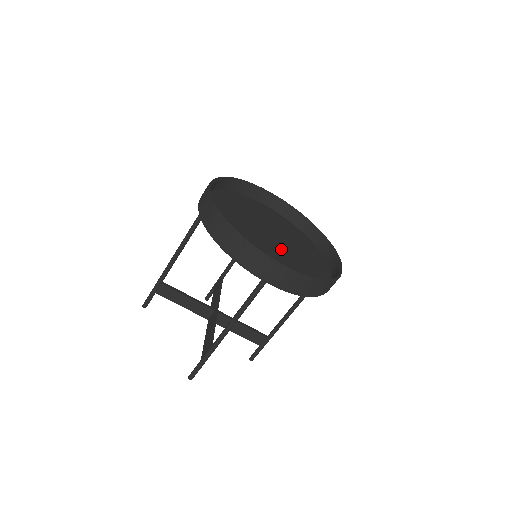
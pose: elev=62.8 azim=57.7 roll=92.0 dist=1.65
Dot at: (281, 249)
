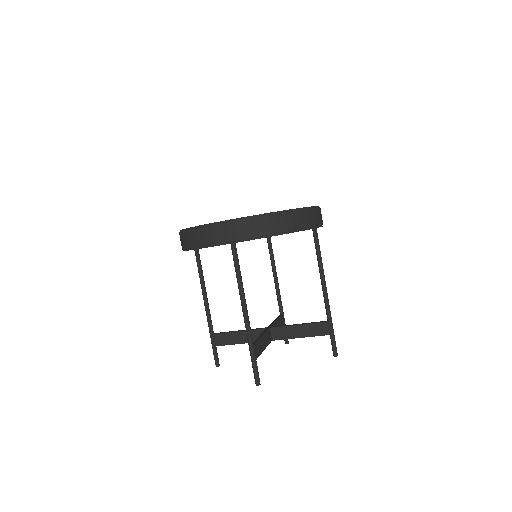
Dot at: occluded
